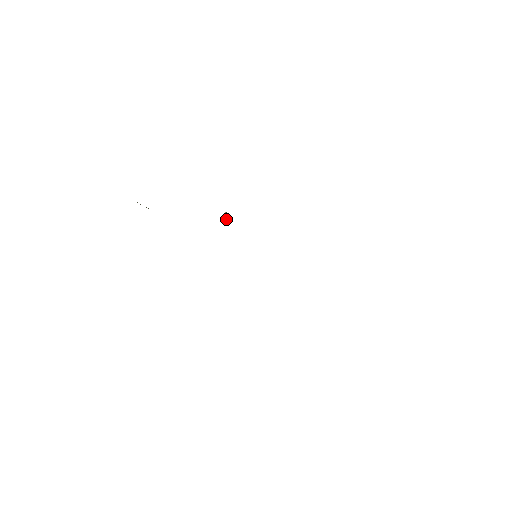
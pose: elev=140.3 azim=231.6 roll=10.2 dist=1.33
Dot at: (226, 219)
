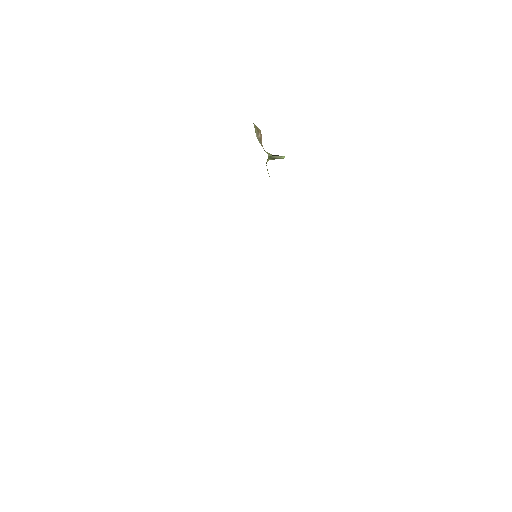
Dot at: (278, 157)
